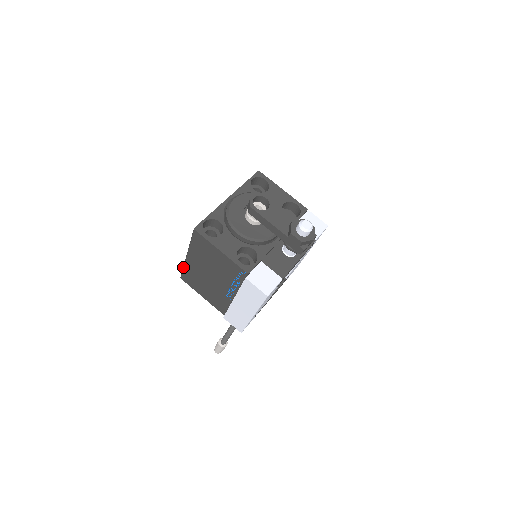
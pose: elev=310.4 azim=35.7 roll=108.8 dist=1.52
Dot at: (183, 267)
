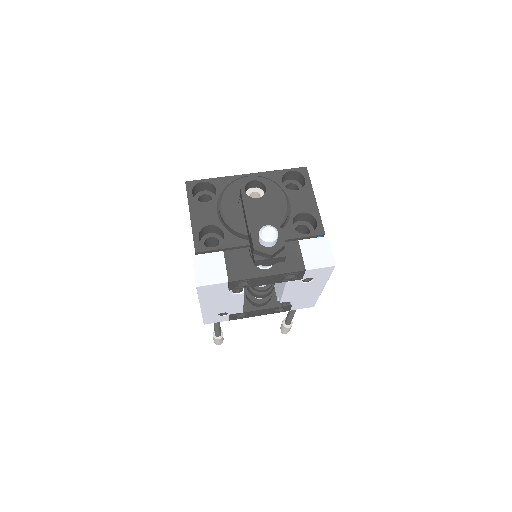
Dot at: occluded
